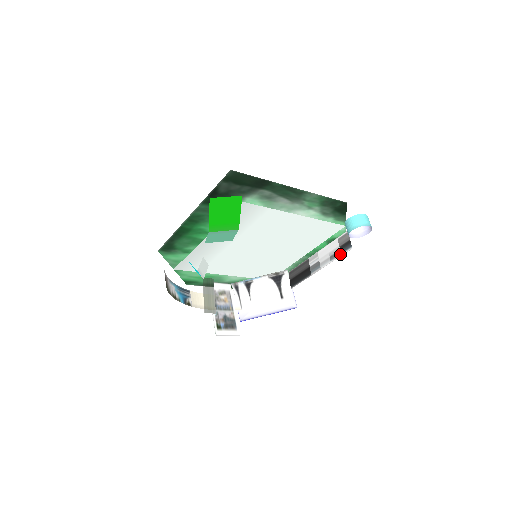
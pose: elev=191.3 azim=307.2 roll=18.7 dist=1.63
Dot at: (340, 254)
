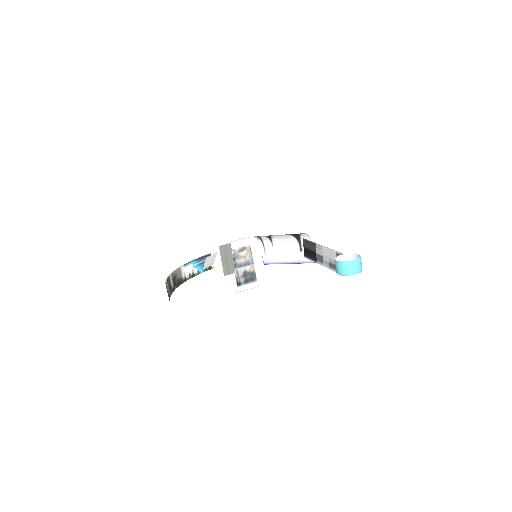
Dot at: occluded
